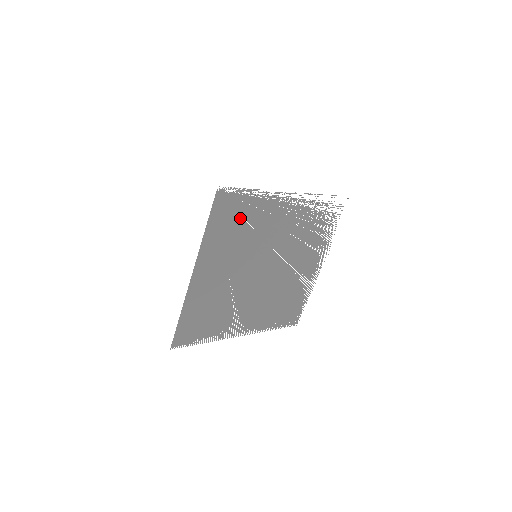
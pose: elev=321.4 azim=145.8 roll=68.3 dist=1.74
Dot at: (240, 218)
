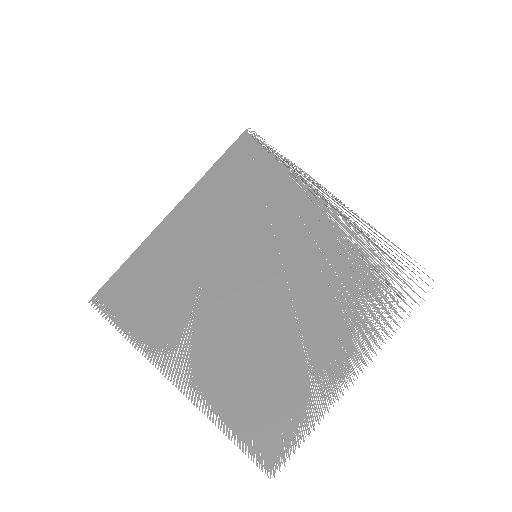
Dot at: (258, 184)
